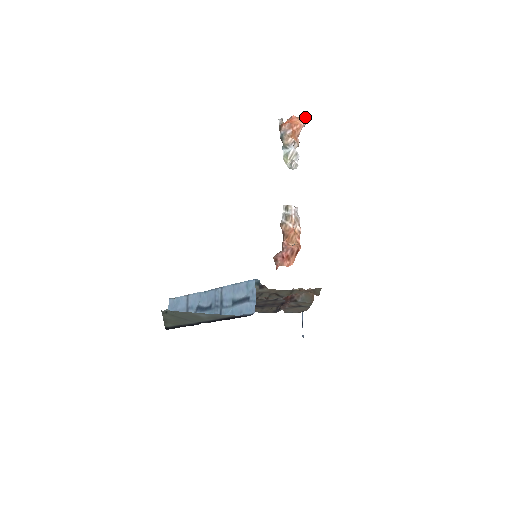
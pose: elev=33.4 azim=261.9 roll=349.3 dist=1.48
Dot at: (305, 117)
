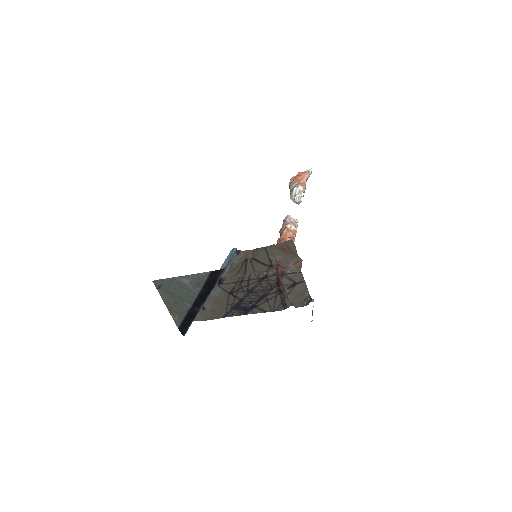
Dot at: (309, 170)
